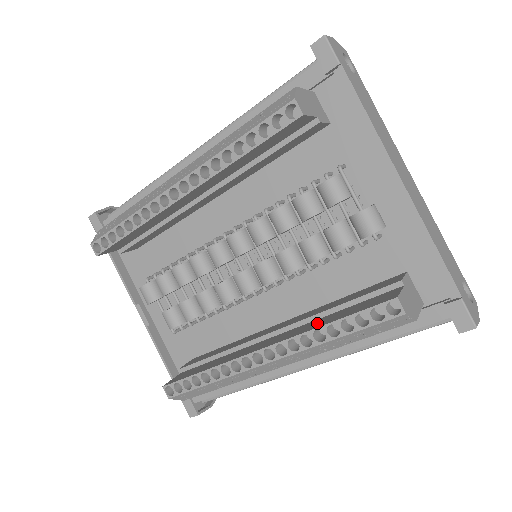
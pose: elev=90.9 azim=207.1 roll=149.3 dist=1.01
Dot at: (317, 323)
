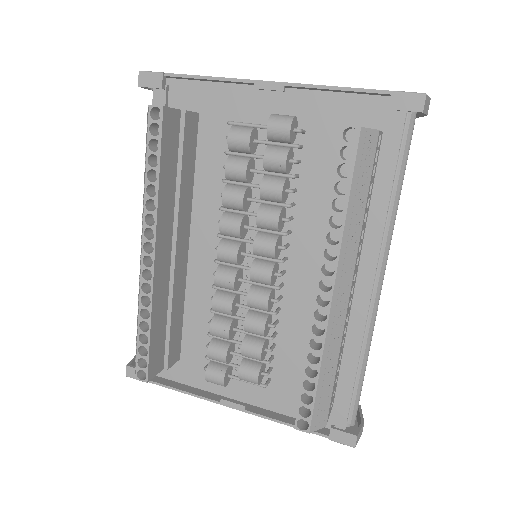
Dot at: occluded
